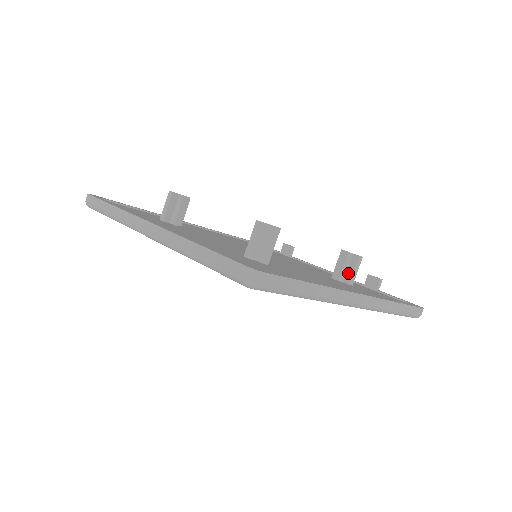
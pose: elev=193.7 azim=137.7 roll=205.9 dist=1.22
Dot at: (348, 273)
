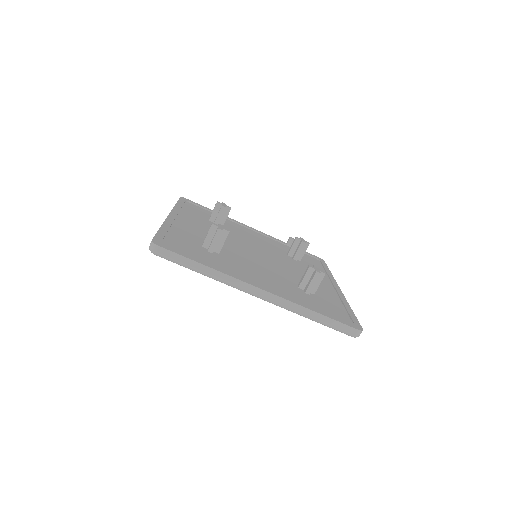
Dot at: (300, 254)
